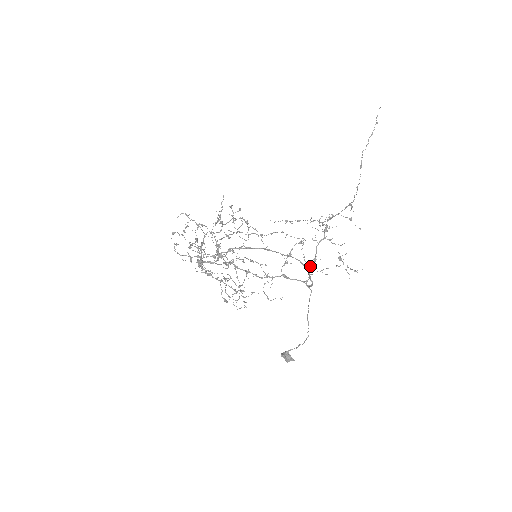
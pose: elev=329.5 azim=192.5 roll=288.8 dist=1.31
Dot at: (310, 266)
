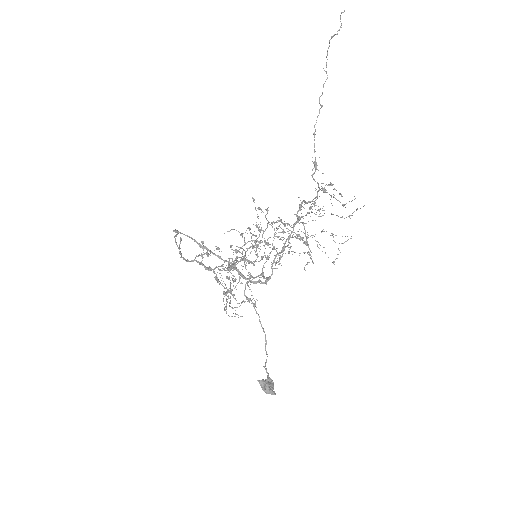
Dot at: (275, 257)
